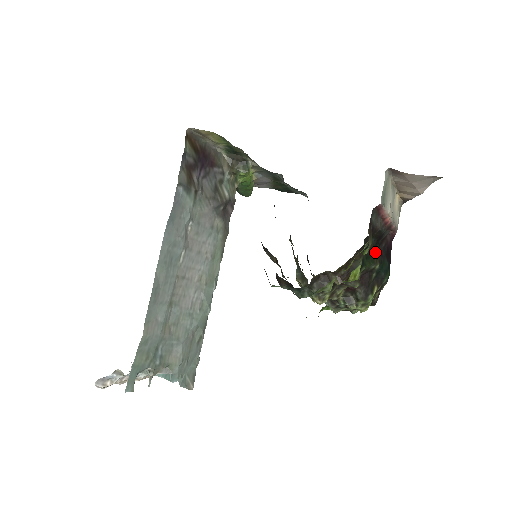
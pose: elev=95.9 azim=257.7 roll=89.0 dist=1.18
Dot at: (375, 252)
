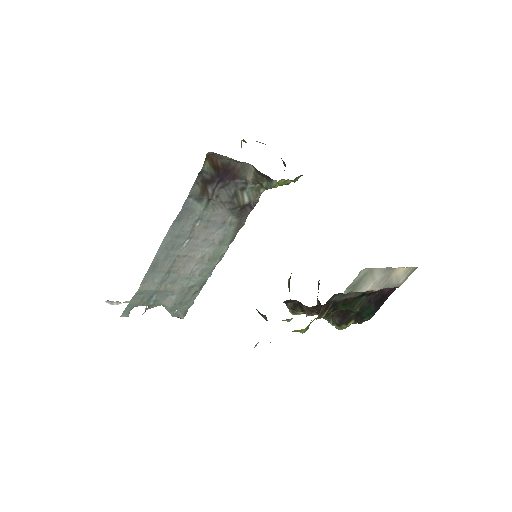
Dot at: (360, 300)
